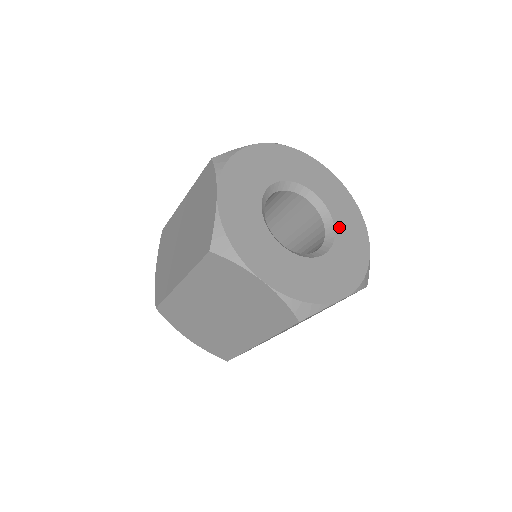
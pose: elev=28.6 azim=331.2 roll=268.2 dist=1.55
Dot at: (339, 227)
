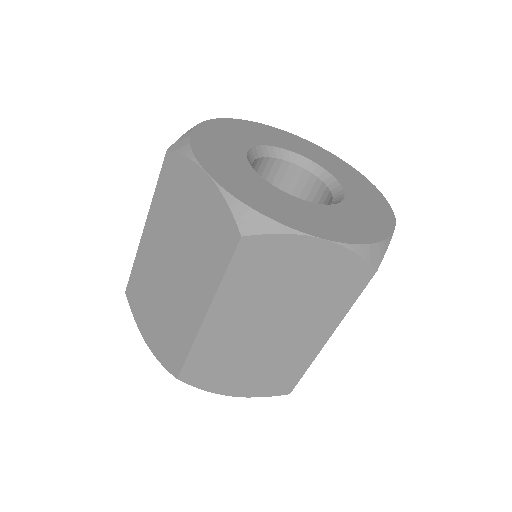
Dot at: (351, 202)
